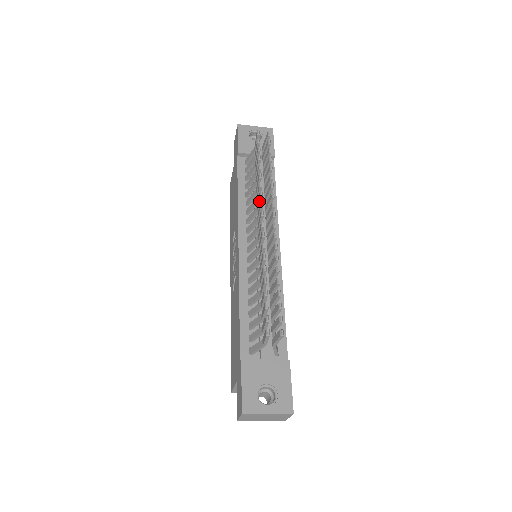
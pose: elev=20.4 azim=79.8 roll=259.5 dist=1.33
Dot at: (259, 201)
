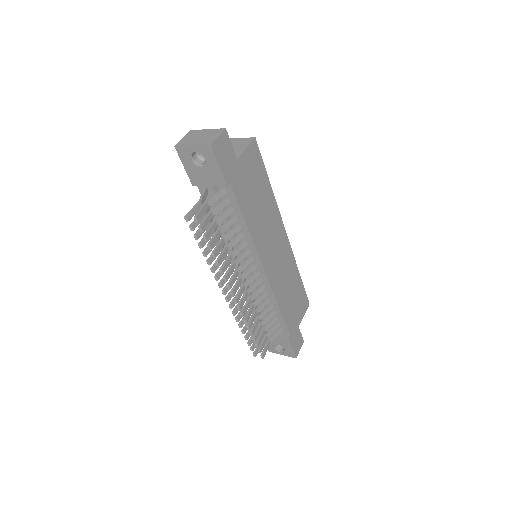
Dot at: (220, 275)
